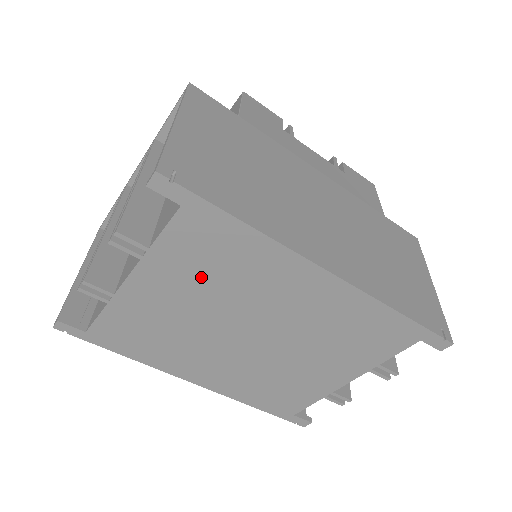
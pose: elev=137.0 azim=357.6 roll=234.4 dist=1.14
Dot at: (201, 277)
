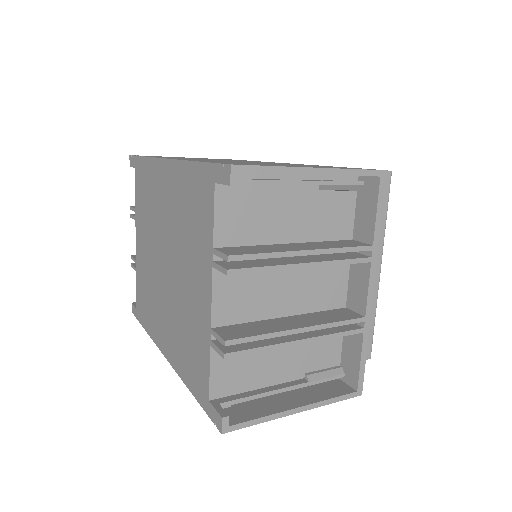
Dot at: (146, 216)
